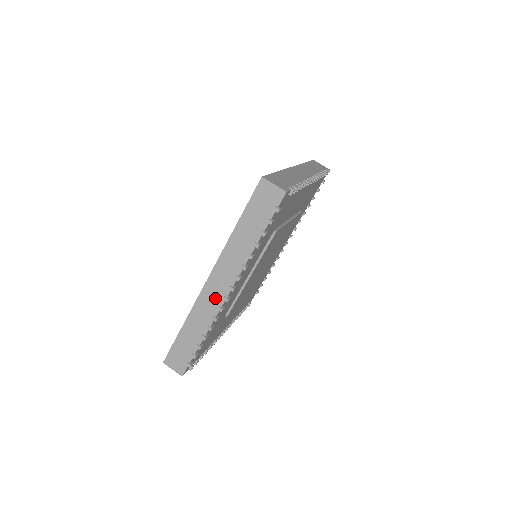
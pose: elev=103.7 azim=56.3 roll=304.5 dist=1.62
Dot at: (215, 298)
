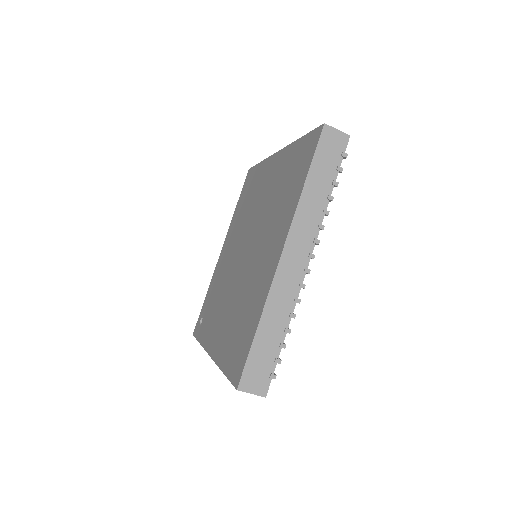
Dot at: occluded
